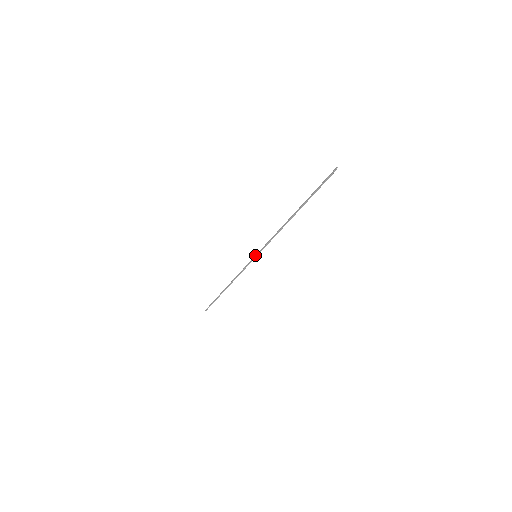
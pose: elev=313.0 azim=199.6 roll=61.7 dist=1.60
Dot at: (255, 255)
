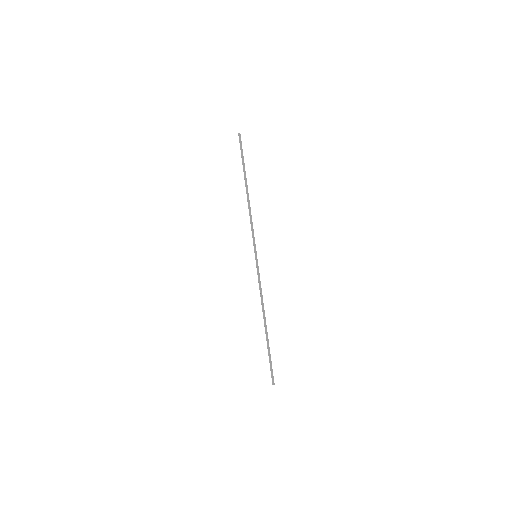
Dot at: (256, 257)
